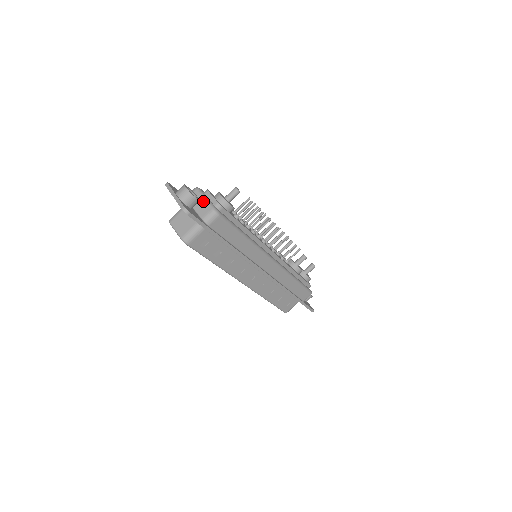
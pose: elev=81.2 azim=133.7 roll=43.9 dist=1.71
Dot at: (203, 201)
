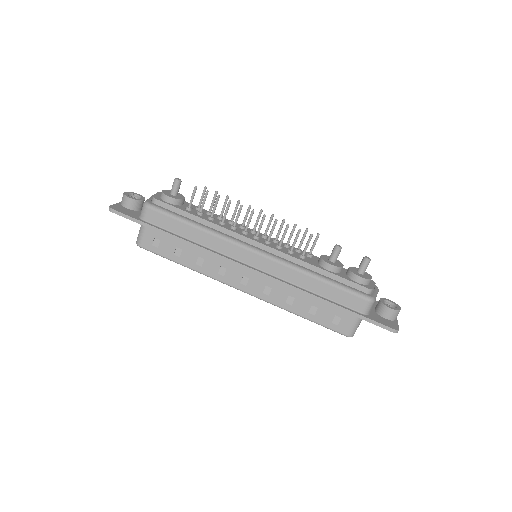
Dot at: occluded
